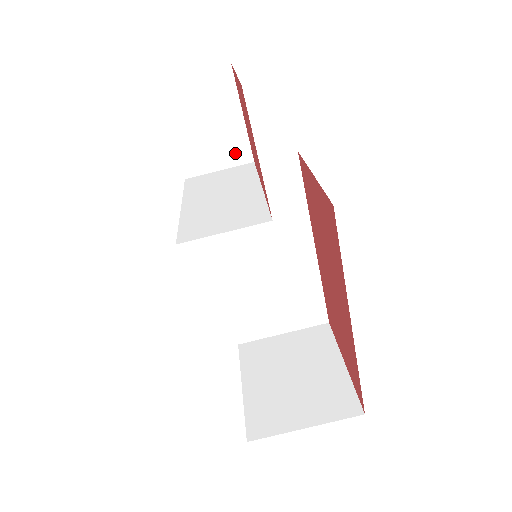
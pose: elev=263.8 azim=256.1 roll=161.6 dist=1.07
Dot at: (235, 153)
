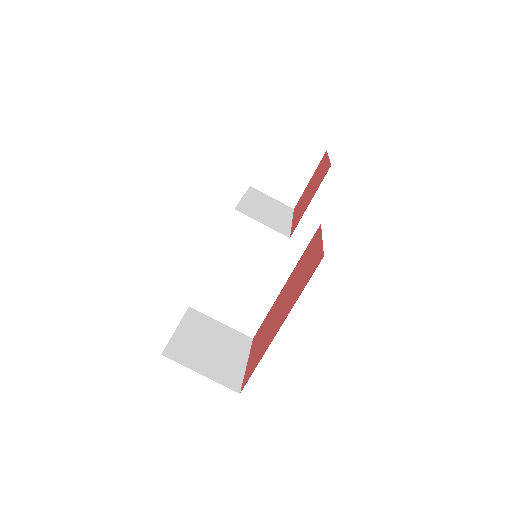
Dot at: (288, 196)
